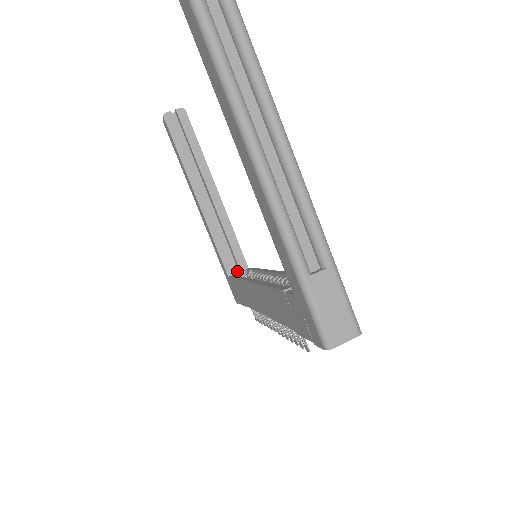
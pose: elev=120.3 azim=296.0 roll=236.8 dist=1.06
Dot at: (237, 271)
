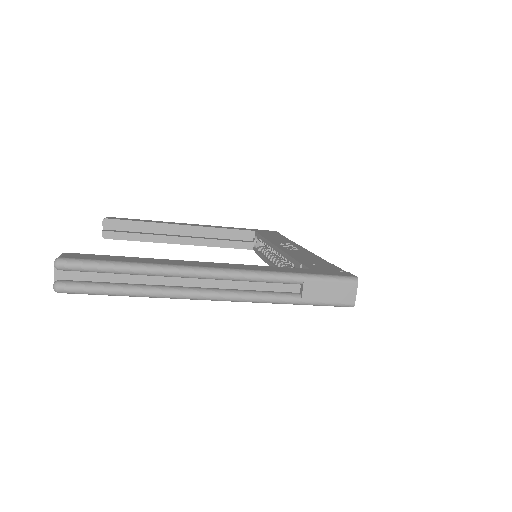
Dot at: (252, 239)
